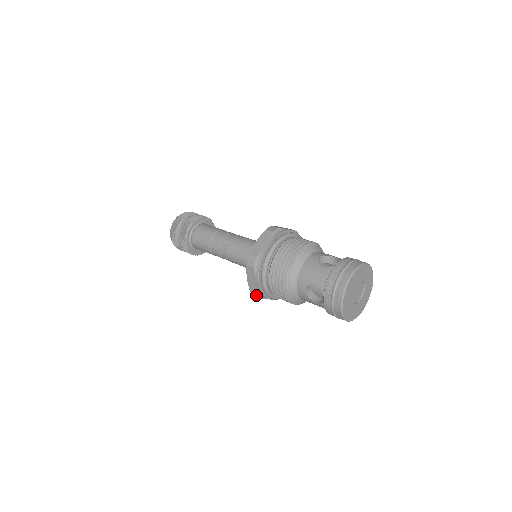
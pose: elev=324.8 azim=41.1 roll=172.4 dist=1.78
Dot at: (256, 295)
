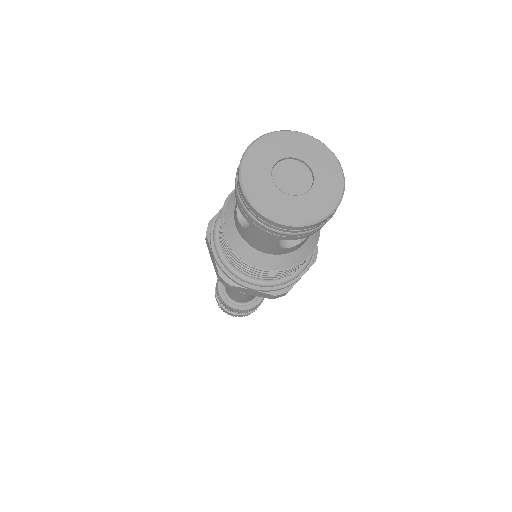
Dot at: (223, 281)
